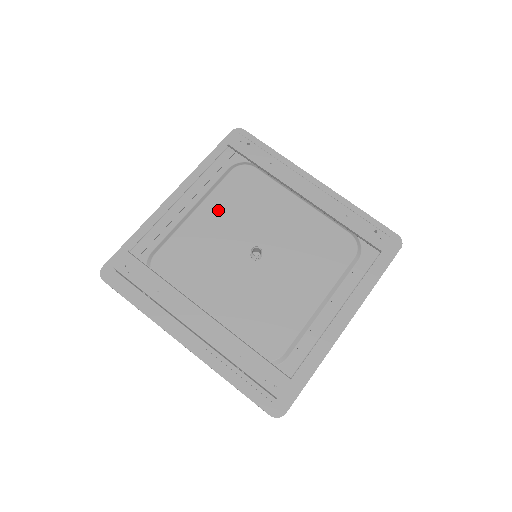
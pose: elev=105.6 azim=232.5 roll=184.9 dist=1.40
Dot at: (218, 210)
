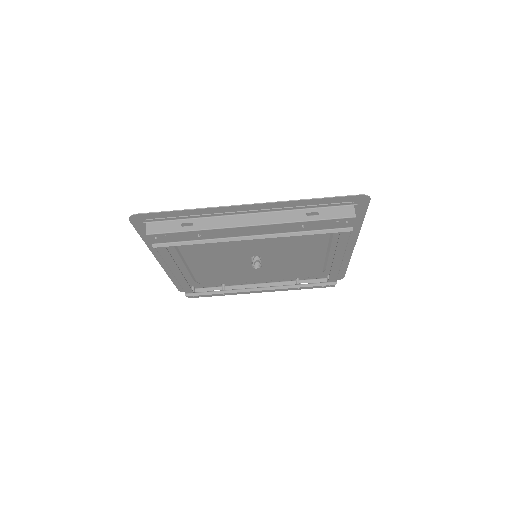
Dot at: (200, 257)
